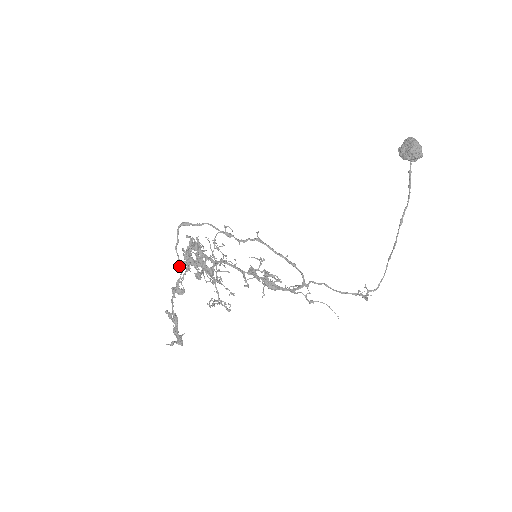
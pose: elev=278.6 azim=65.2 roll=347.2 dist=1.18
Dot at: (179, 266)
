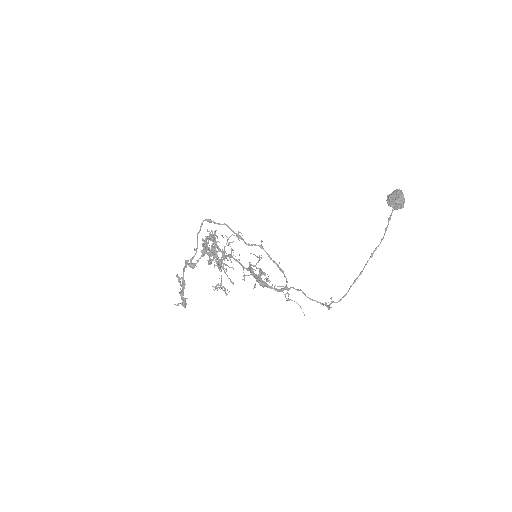
Dot at: (196, 249)
